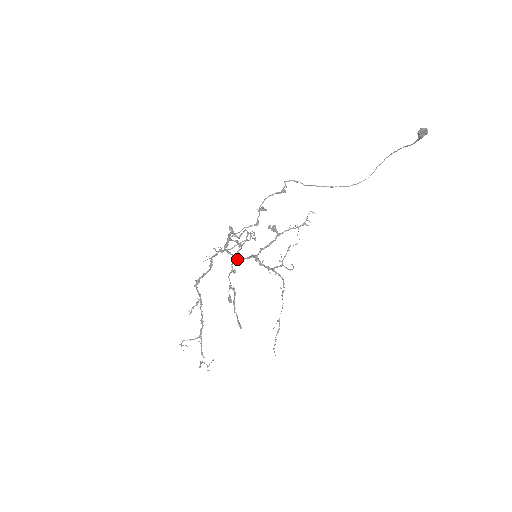
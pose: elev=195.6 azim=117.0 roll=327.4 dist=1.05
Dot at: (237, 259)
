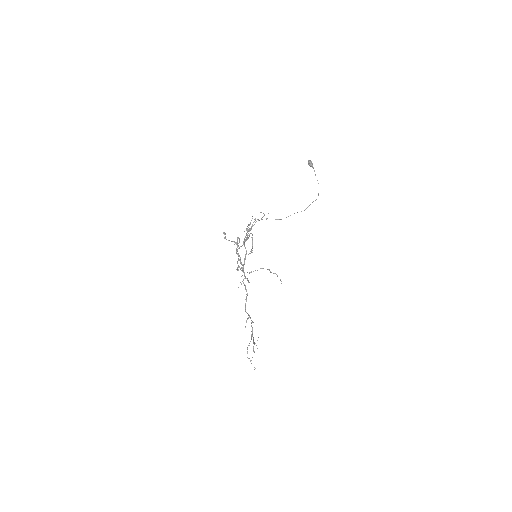
Dot at: (244, 260)
